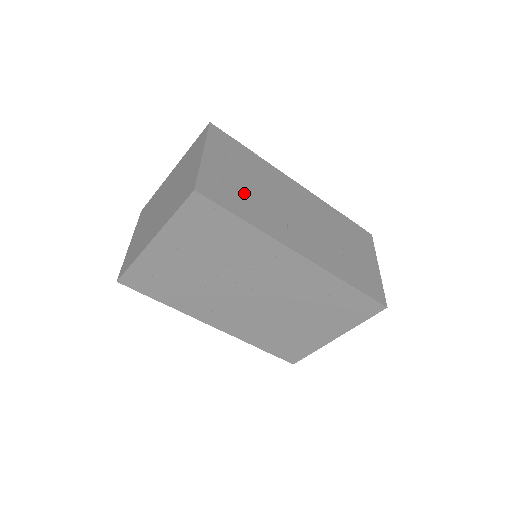
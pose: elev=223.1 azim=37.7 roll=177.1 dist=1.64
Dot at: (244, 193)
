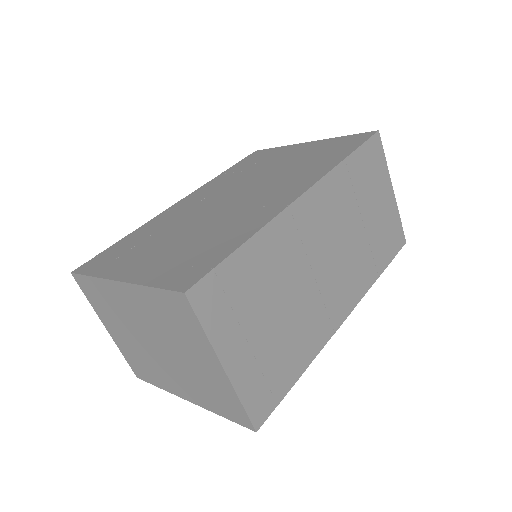
Dot at: (281, 342)
